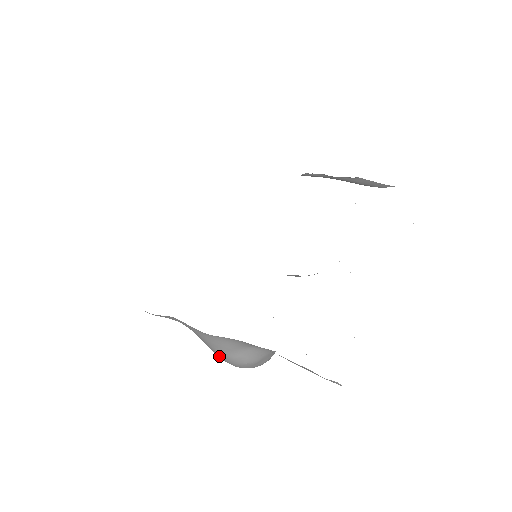
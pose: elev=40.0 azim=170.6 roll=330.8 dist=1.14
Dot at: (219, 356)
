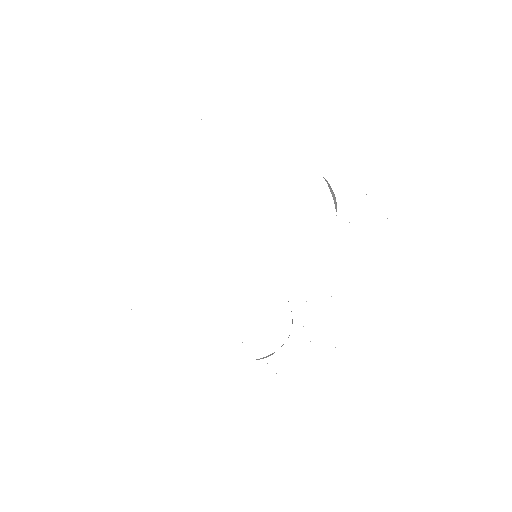
Dot at: occluded
